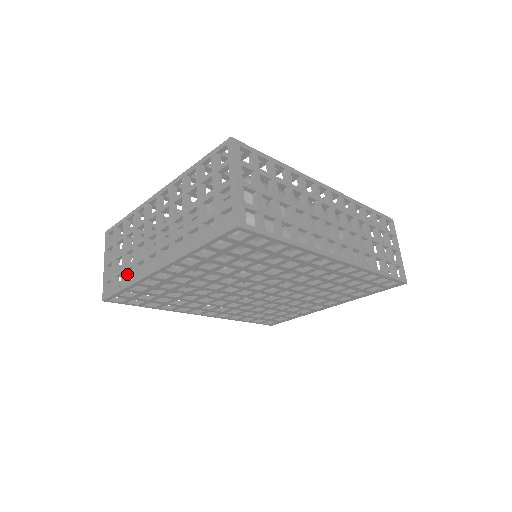
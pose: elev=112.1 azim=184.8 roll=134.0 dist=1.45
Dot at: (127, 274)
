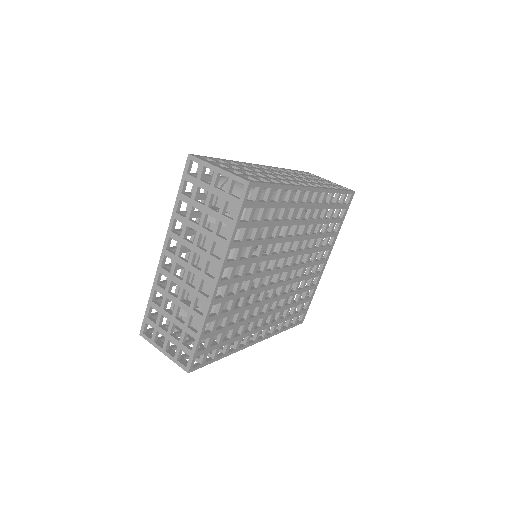
Dot at: (191, 328)
